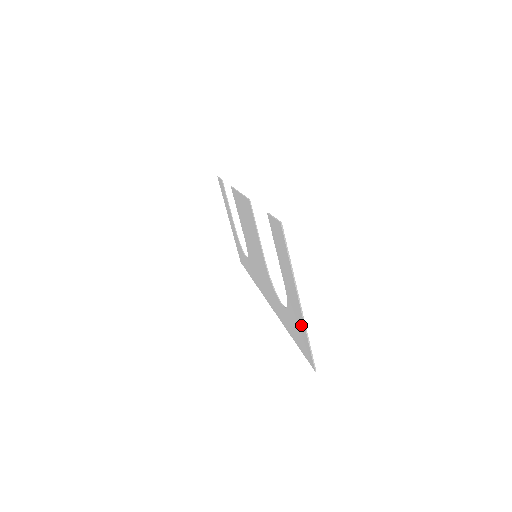
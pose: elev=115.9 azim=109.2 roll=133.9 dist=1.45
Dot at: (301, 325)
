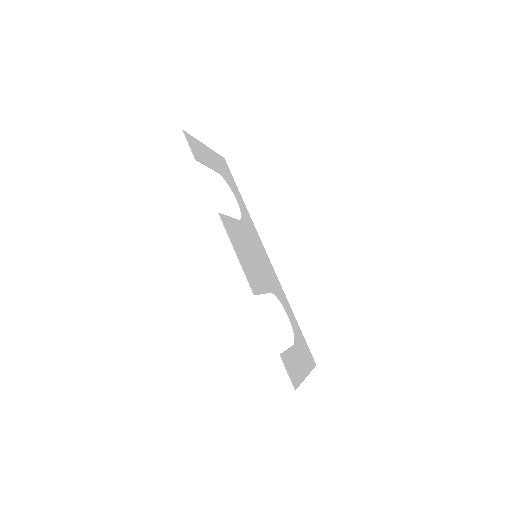
Dot at: (307, 364)
